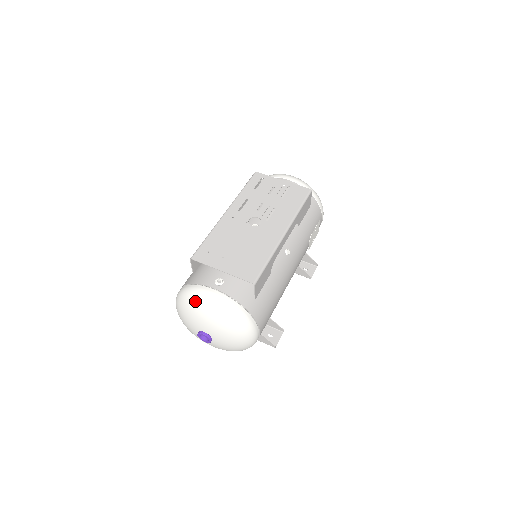
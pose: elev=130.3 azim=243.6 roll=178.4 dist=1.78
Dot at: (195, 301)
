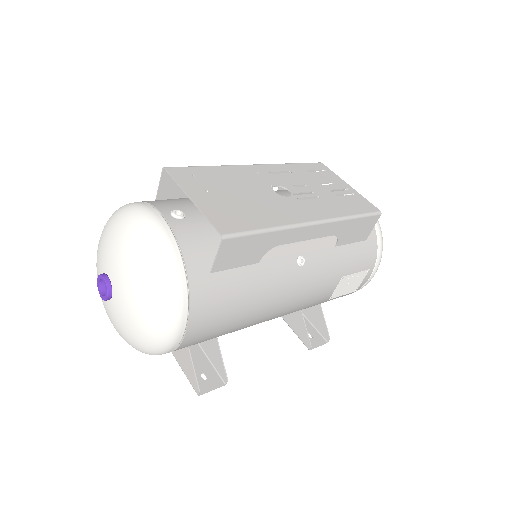
Dot at: (126, 218)
